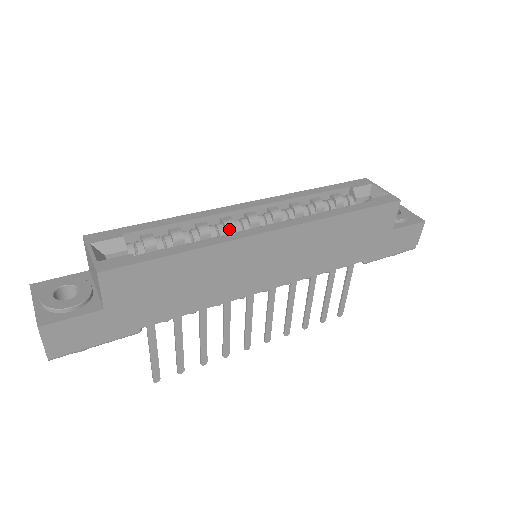
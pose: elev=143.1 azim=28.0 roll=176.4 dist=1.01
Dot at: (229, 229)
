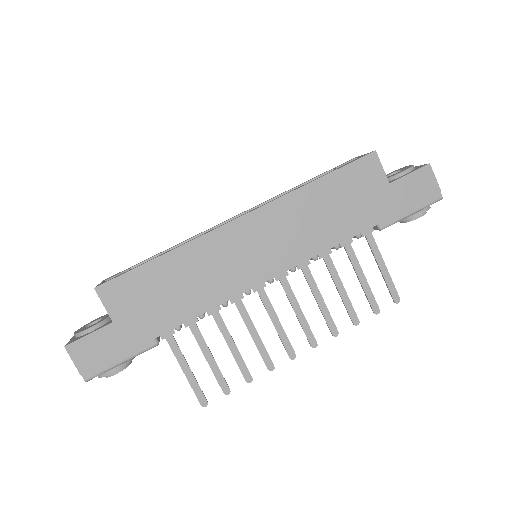
Dot at: occluded
